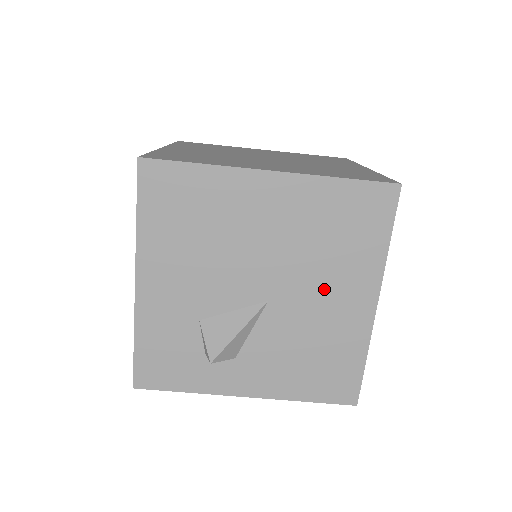
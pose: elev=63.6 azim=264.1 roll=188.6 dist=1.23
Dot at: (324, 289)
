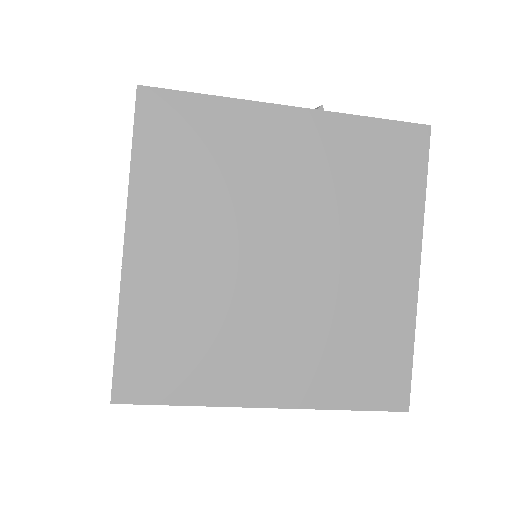
Dot at: occluded
